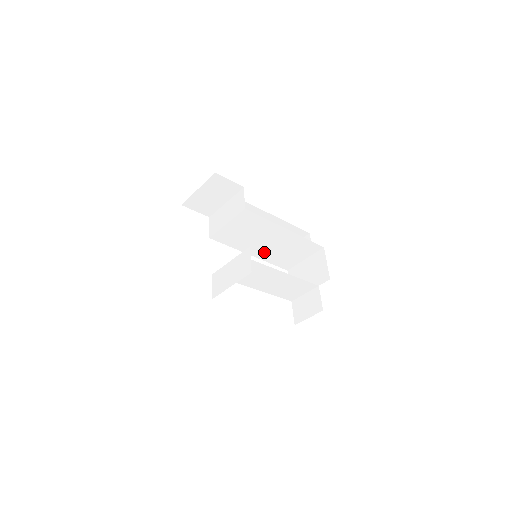
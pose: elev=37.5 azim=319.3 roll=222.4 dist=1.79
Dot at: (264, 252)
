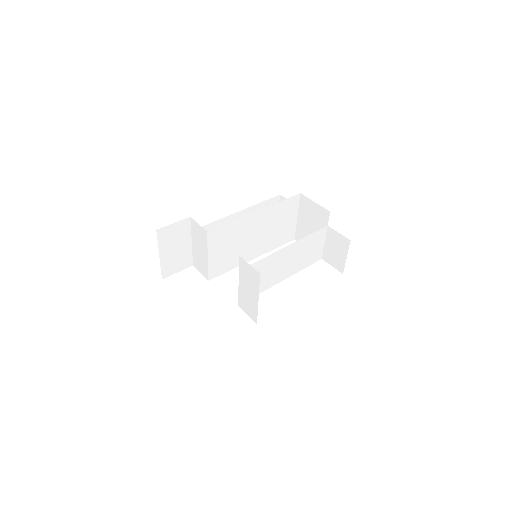
Dot at: (261, 246)
